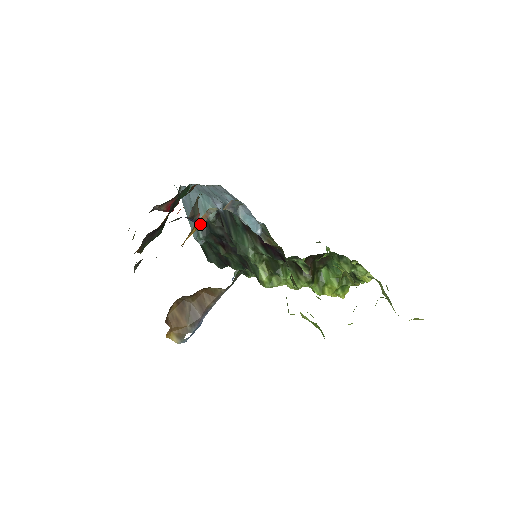
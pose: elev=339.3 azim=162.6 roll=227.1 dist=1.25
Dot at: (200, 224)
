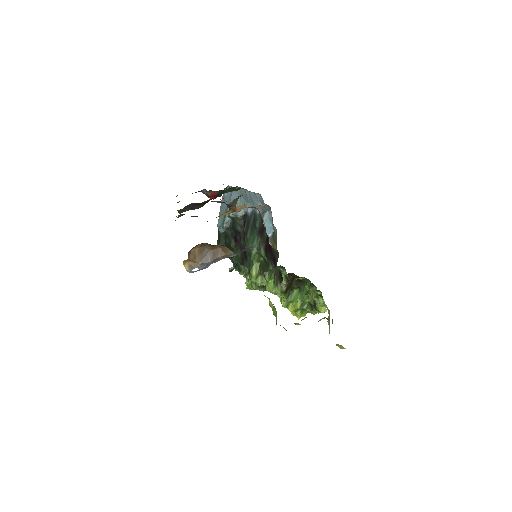
Dot at: (236, 210)
